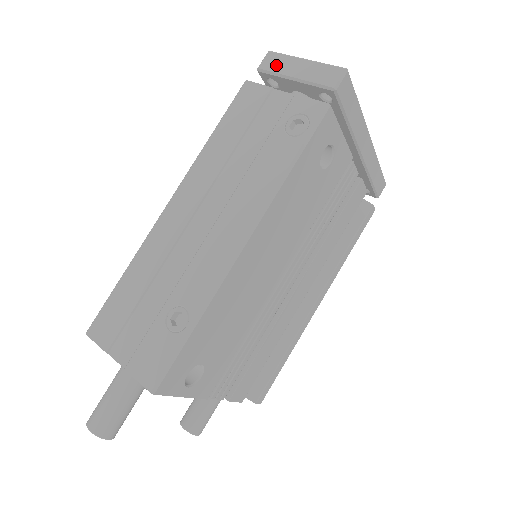
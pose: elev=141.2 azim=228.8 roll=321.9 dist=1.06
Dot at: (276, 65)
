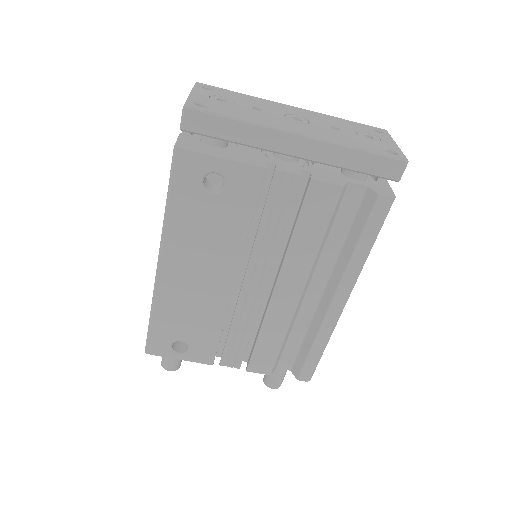
Dot at: occluded
